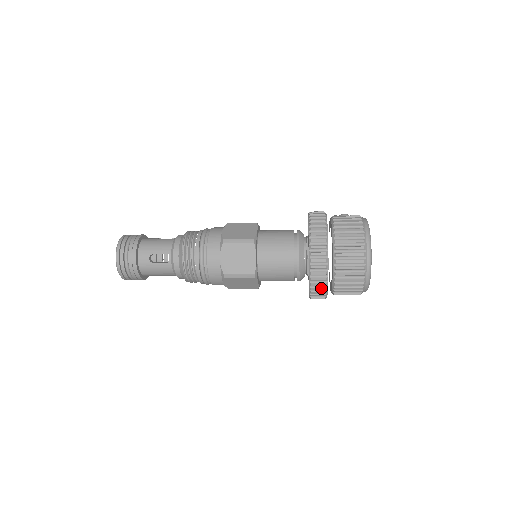
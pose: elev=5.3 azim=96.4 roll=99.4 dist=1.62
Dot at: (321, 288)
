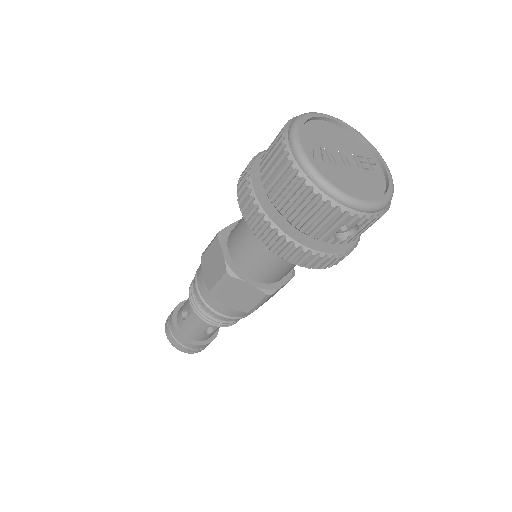
Dot at: (273, 238)
